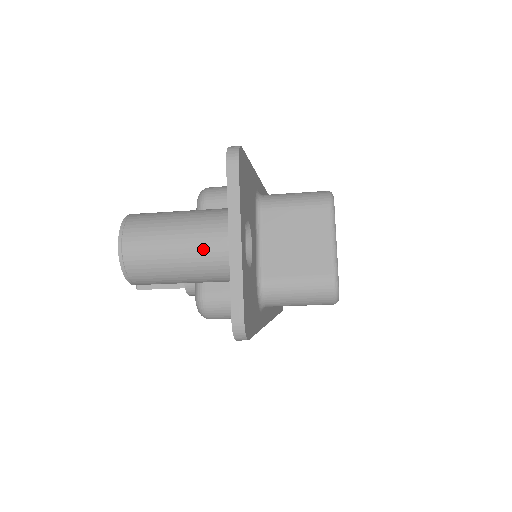
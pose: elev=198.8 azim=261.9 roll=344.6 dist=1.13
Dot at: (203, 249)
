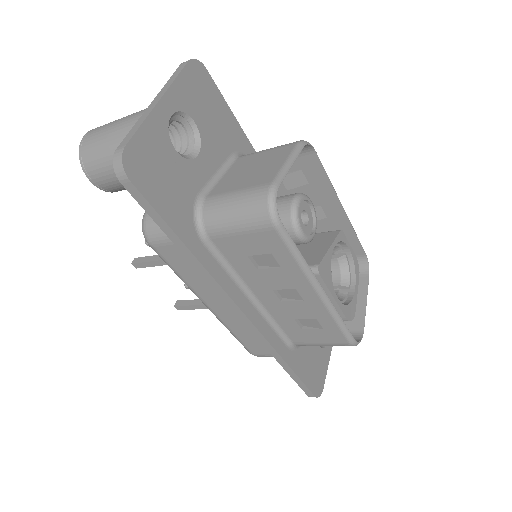
Dot at: (134, 119)
